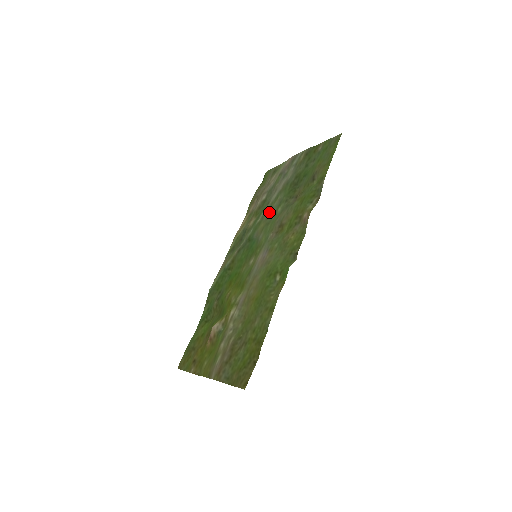
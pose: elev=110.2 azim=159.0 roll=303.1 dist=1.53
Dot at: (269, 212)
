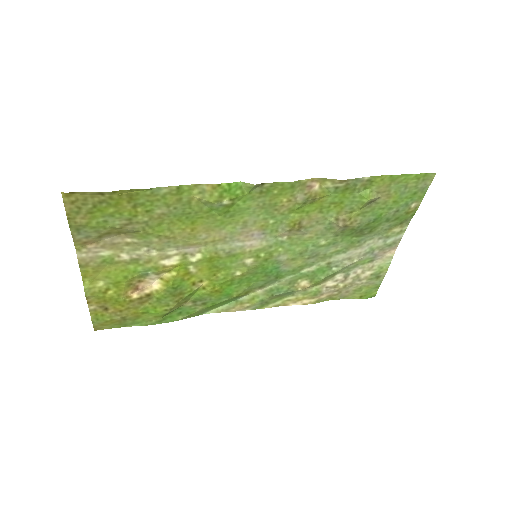
Dot at: (317, 256)
